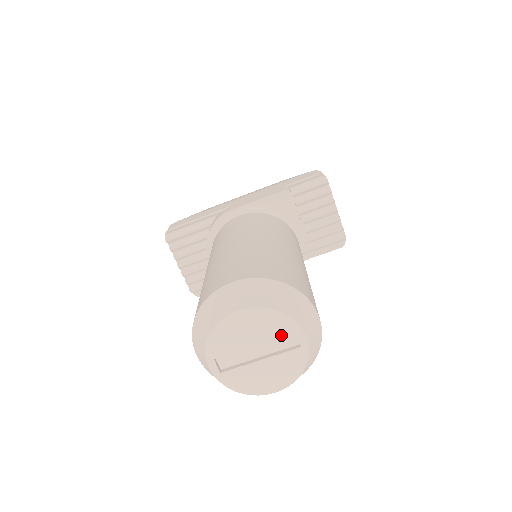
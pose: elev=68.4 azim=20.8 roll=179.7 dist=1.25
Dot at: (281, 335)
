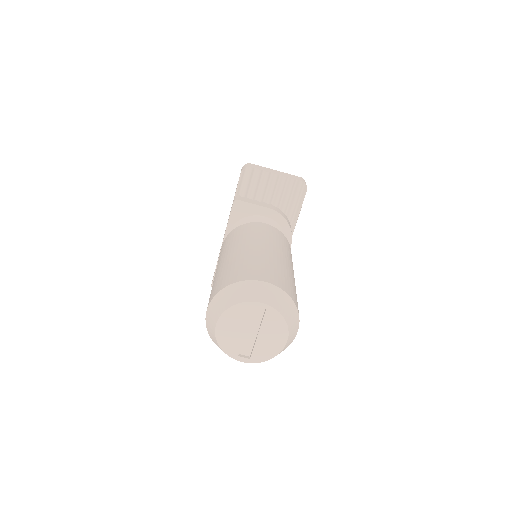
Dot at: (249, 314)
